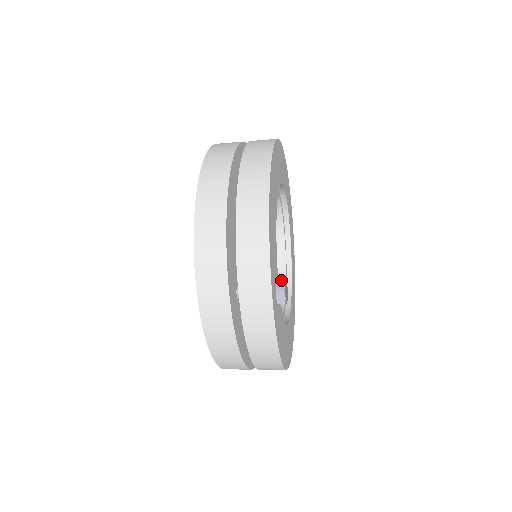
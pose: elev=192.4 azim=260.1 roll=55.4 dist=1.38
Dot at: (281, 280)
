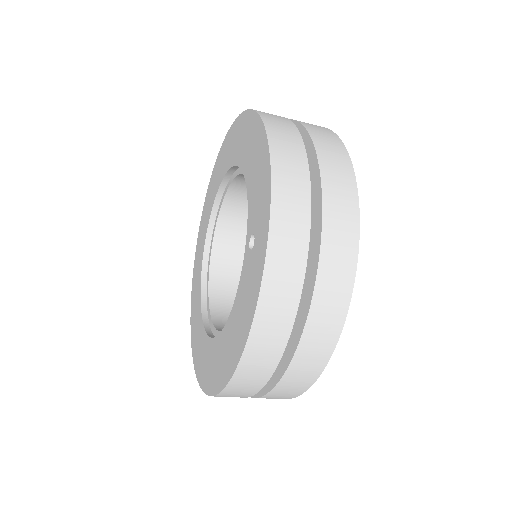
Dot at: occluded
